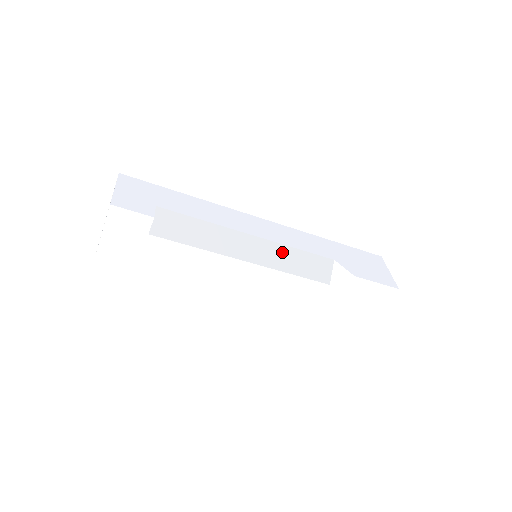
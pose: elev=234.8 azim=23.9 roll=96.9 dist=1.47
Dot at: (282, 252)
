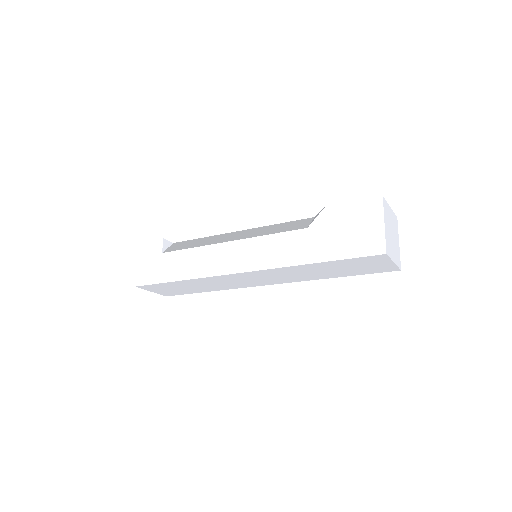
Dot at: (262, 229)
